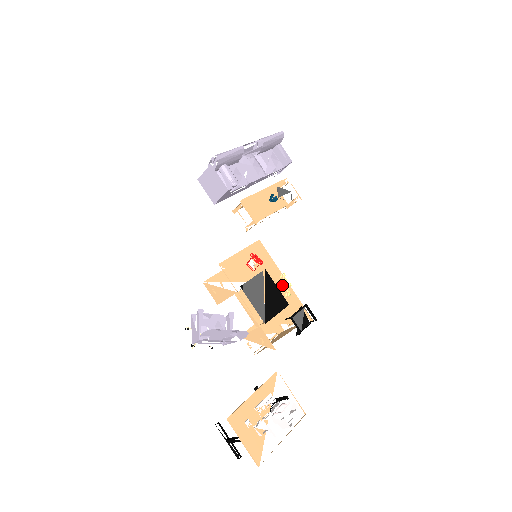
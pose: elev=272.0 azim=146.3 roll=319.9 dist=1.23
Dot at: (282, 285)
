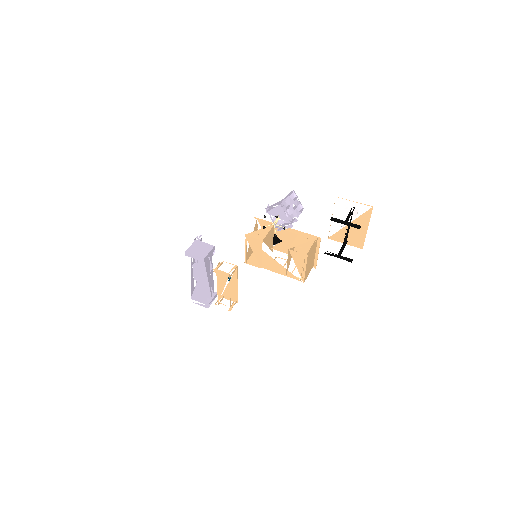
Dot at: occluded
